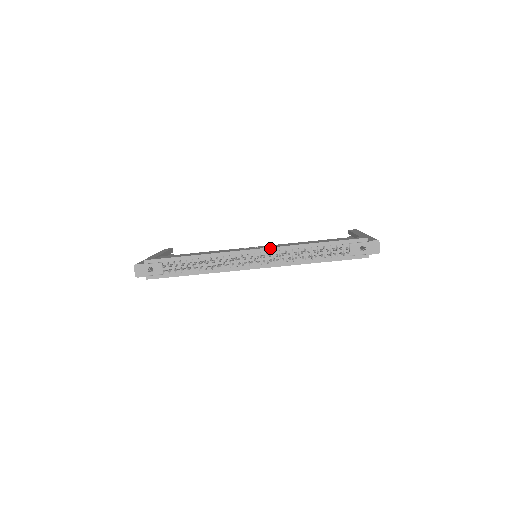
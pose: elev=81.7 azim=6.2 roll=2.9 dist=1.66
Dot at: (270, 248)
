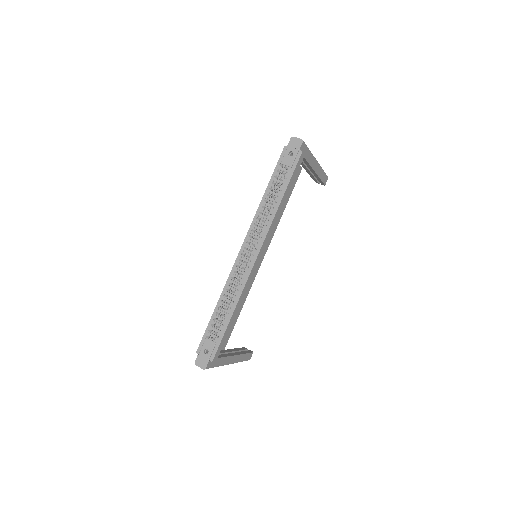
Dot at: (247, 235)
